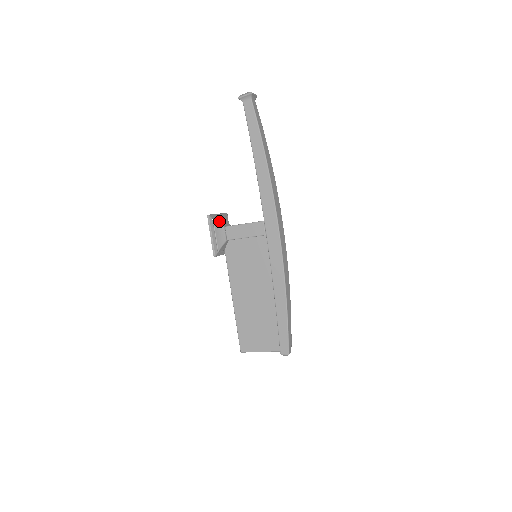
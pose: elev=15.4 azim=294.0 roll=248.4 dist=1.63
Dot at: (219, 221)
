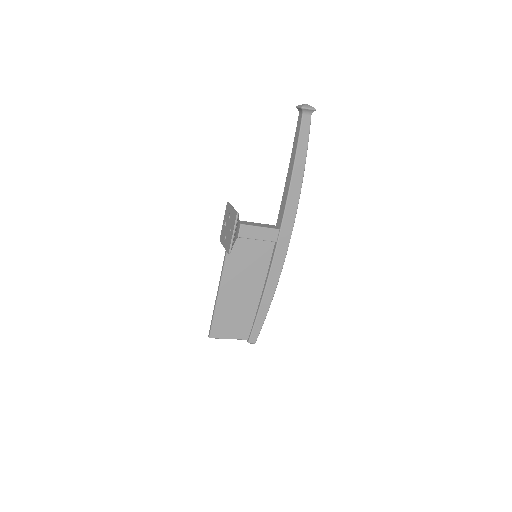
Dot at: occluded
